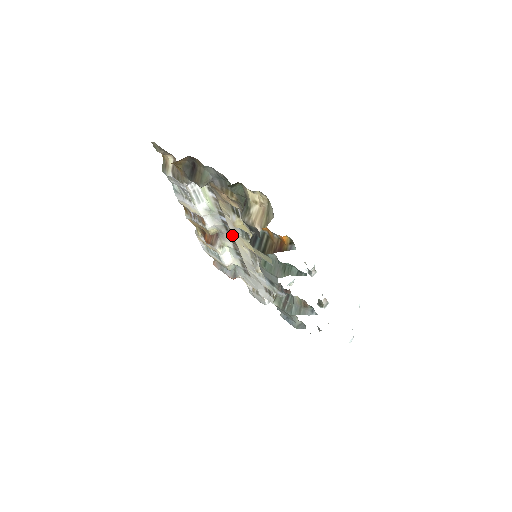
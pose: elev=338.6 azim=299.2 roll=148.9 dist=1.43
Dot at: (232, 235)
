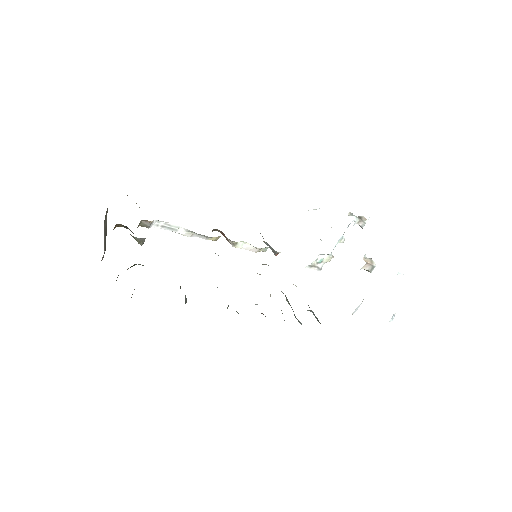
Dot at: occluded
